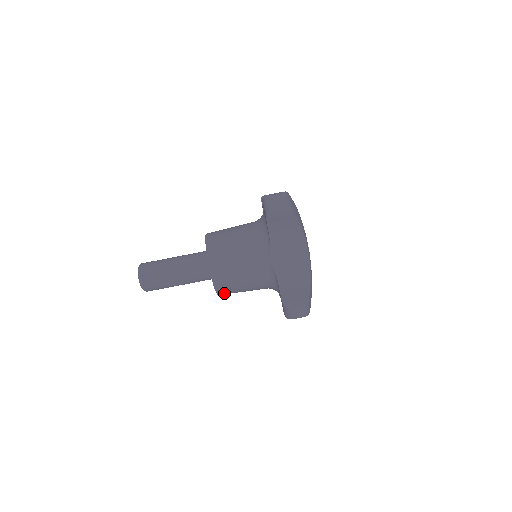
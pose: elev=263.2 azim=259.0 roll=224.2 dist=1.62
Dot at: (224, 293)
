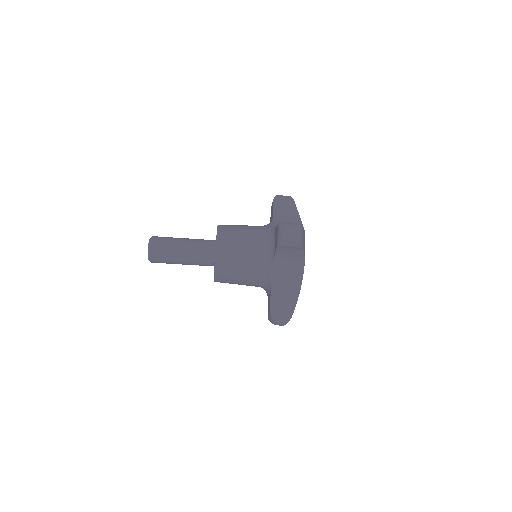
Dot at: (220, 282)
